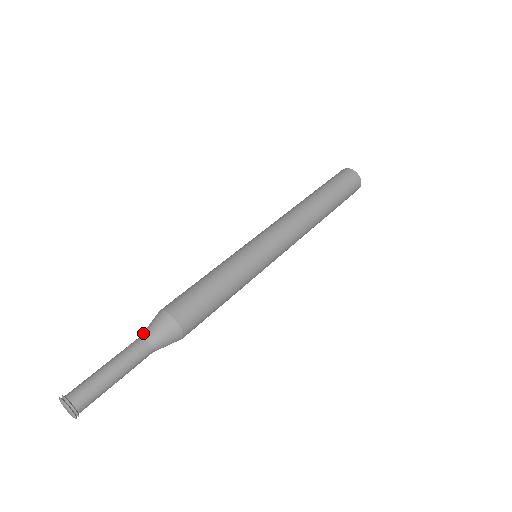
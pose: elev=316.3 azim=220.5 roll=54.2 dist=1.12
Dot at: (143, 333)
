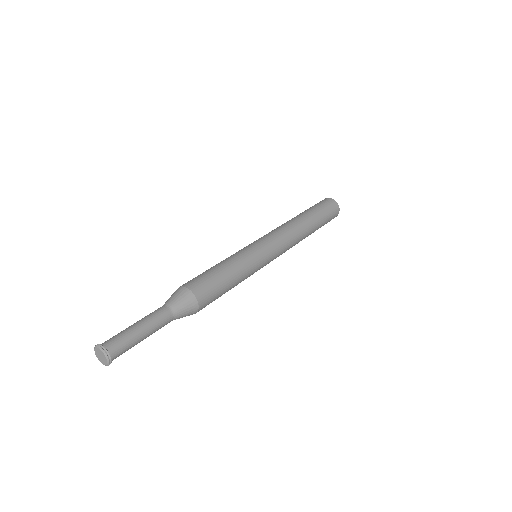
Dot at: occluded
